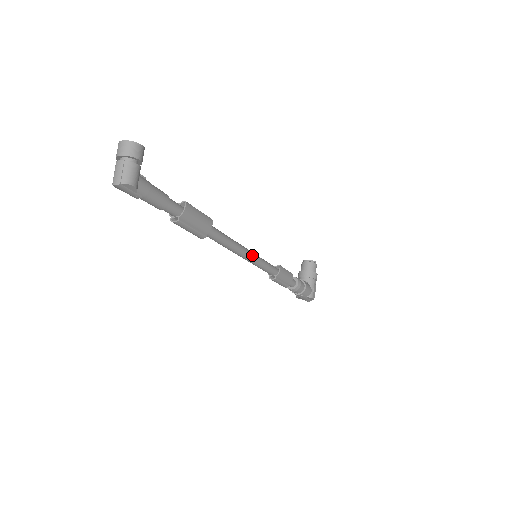
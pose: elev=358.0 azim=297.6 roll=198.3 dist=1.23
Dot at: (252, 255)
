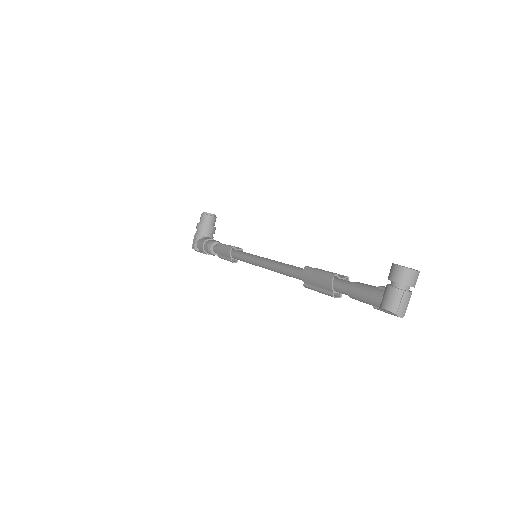
Dot at: occluded
